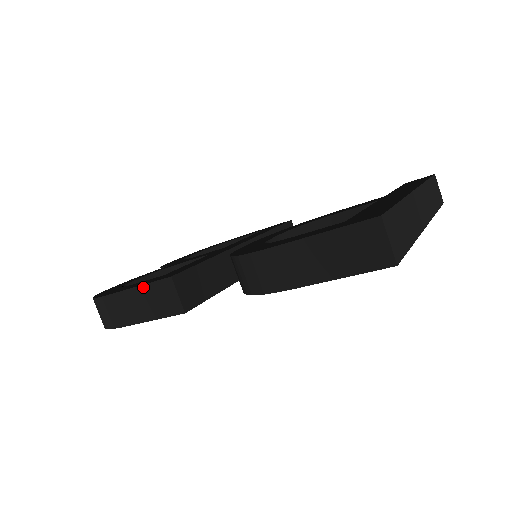
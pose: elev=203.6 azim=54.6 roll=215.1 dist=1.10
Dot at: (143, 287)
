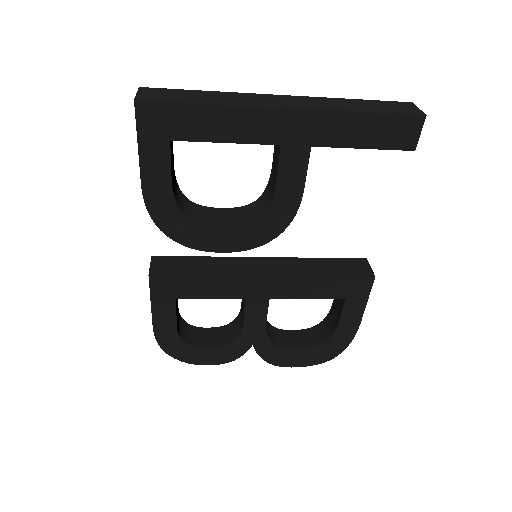
Dot at: occluded
